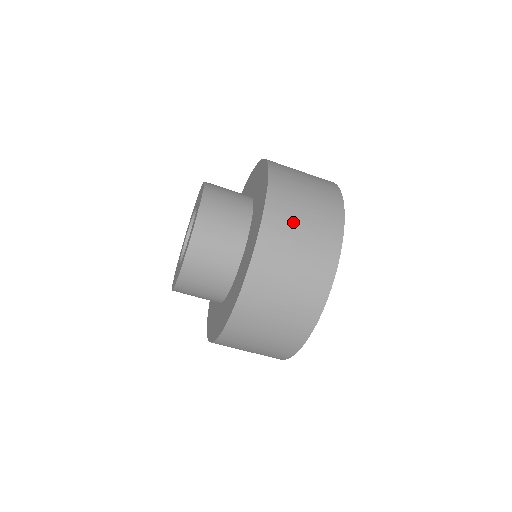
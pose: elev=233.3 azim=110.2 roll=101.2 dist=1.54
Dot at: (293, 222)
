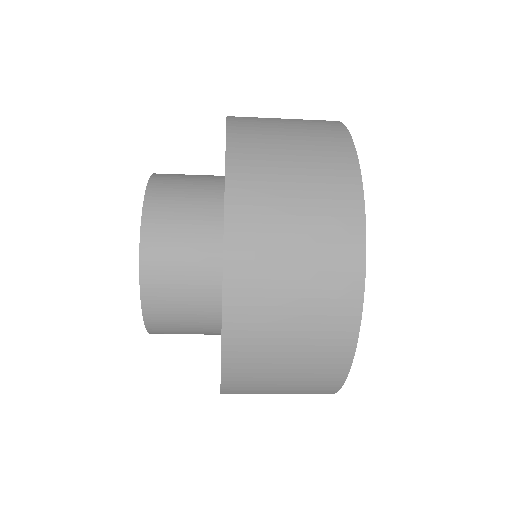
Dot at: (276, 198)
